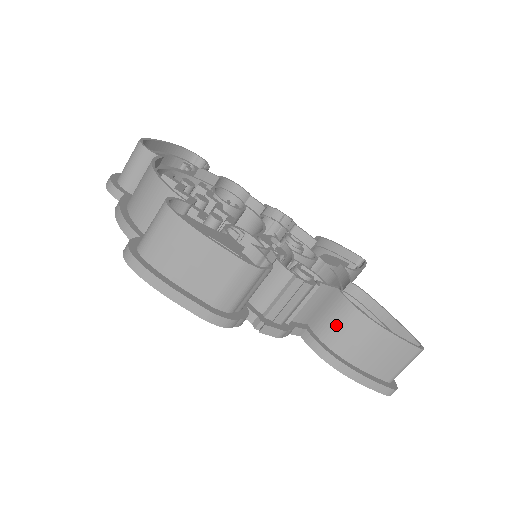
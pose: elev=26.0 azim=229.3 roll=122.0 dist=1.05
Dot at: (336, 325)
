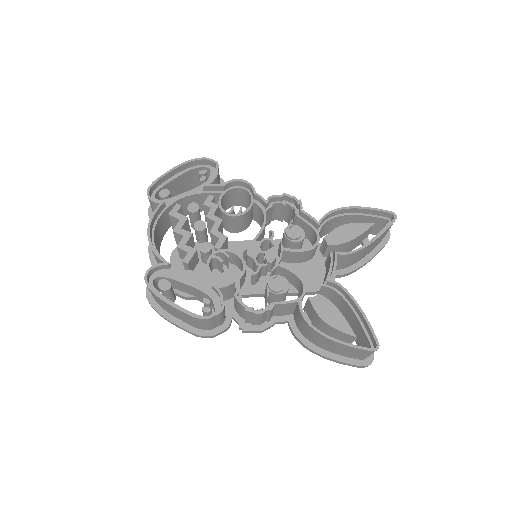
Dot at: (302, 326)
